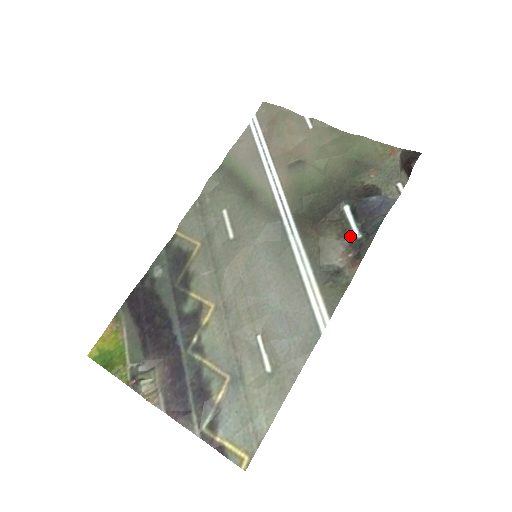
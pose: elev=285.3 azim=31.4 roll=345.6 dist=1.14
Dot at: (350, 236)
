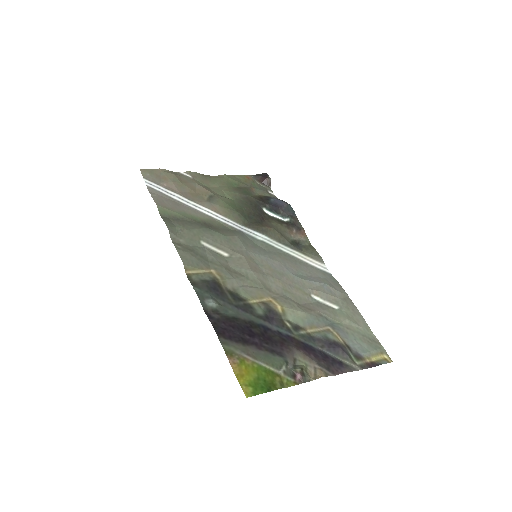
Dot at: (284, 222)
